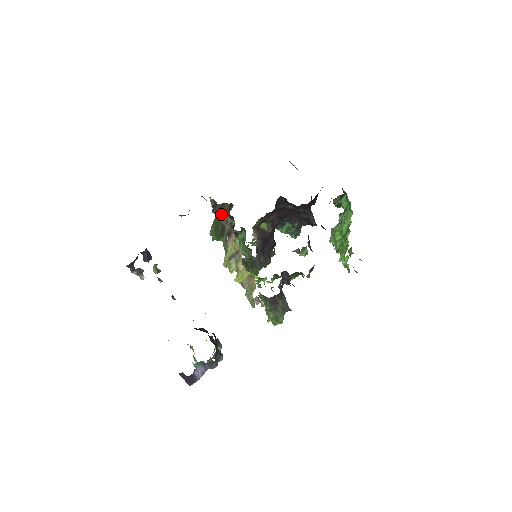
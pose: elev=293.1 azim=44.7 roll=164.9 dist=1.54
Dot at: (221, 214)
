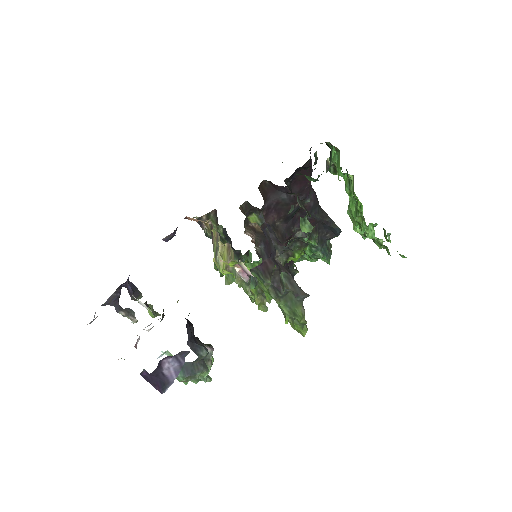
Dot at: occluded
